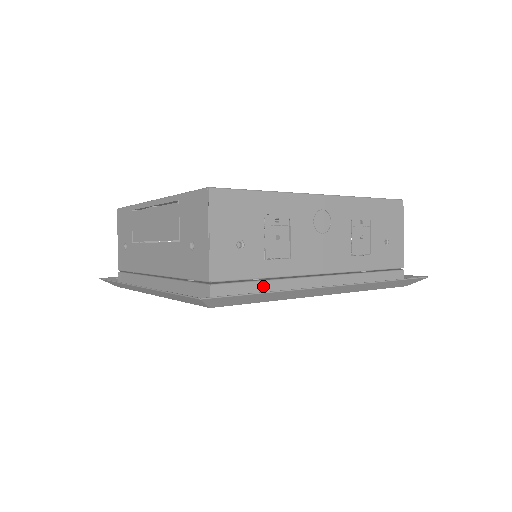
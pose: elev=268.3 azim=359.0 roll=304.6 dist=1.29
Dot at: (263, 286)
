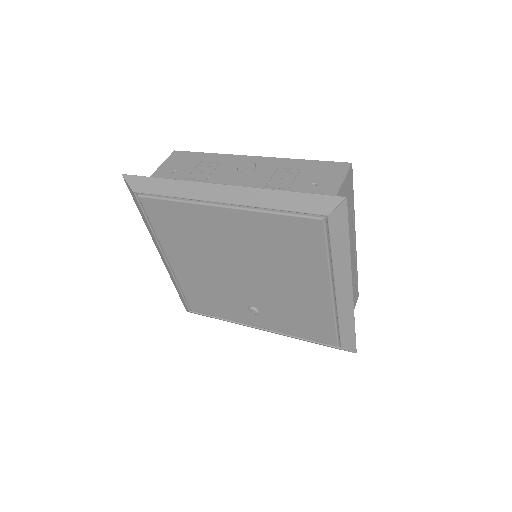
Dot at: occluded
